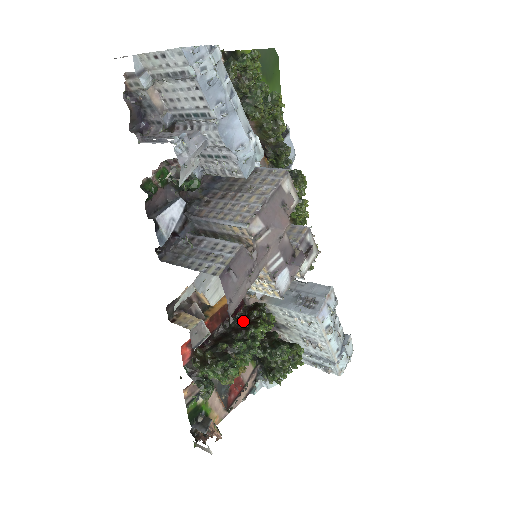
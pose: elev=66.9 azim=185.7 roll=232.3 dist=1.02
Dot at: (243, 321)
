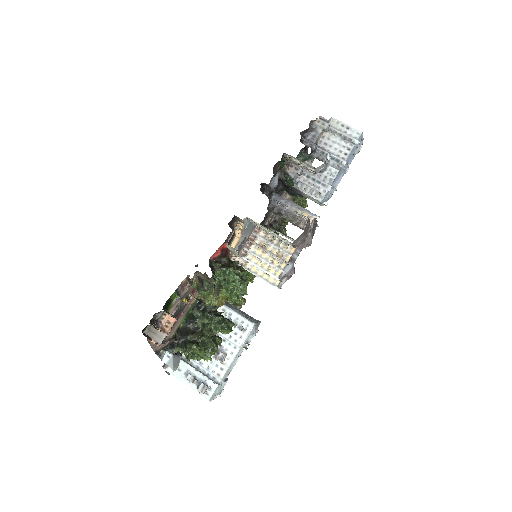
Dot at: occluded
